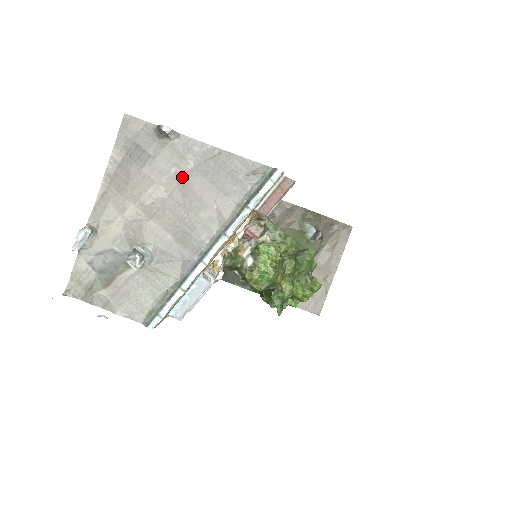
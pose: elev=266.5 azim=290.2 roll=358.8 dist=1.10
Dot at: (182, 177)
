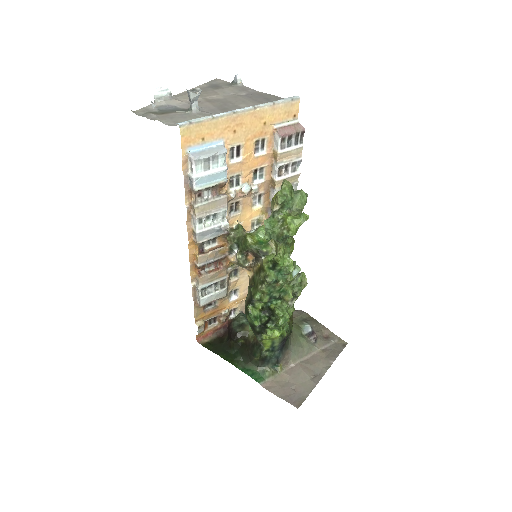
Dot at: (236, 95)
